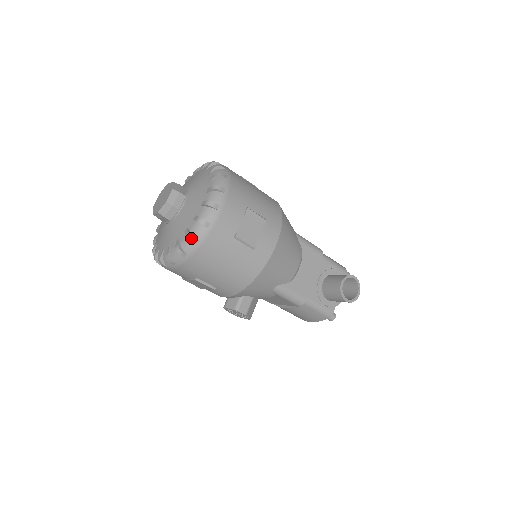
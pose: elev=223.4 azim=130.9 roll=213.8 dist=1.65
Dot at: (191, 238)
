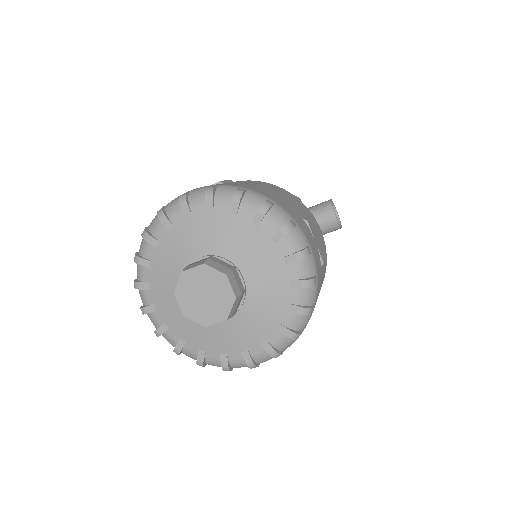
Dot at: (310, 311)
